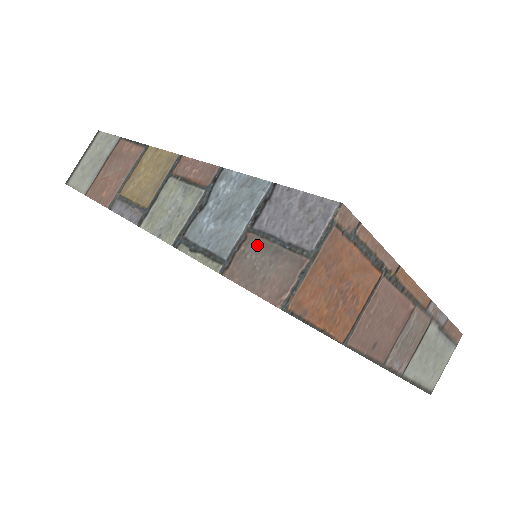
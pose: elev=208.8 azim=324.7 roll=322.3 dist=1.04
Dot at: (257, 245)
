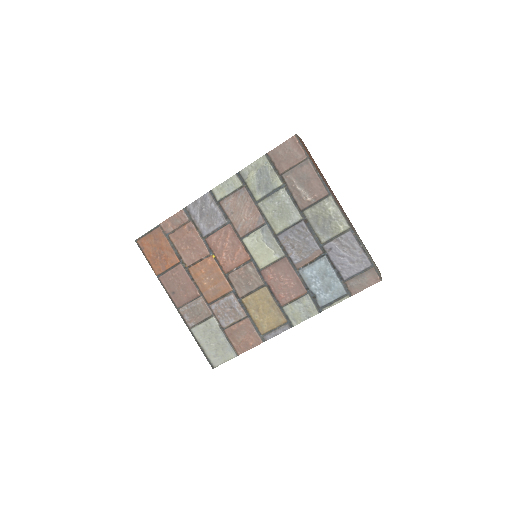
Dot at: occluded
